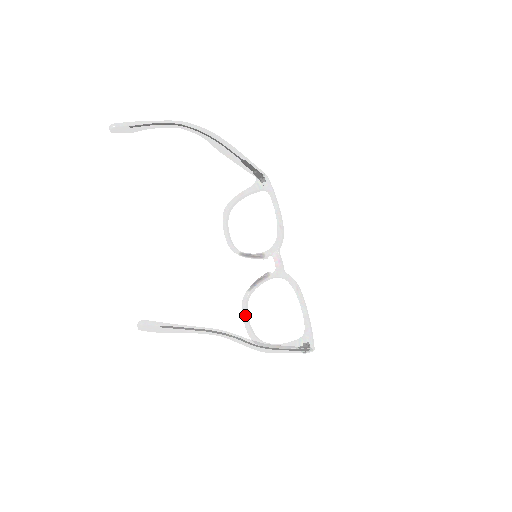
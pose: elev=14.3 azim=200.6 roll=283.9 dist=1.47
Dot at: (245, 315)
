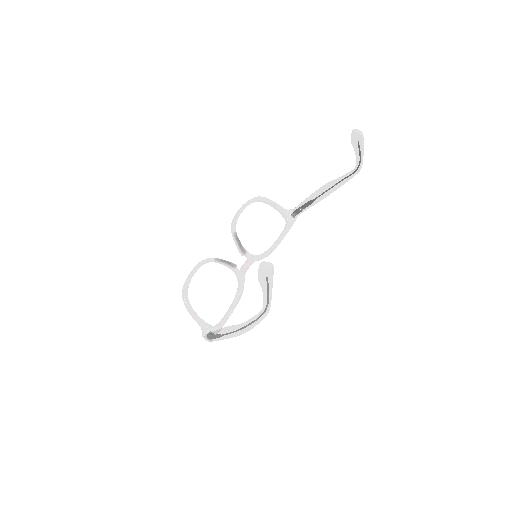
Dot at: occluded
